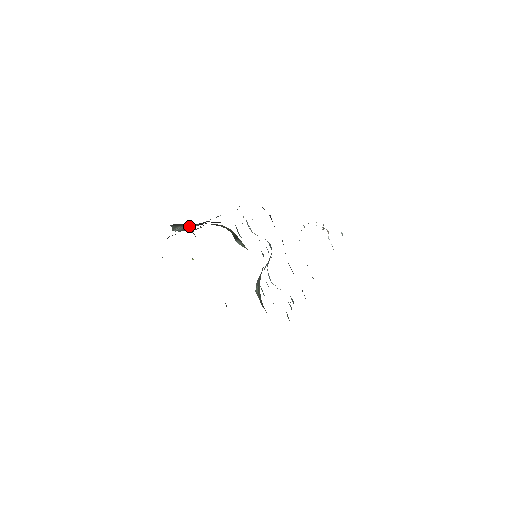
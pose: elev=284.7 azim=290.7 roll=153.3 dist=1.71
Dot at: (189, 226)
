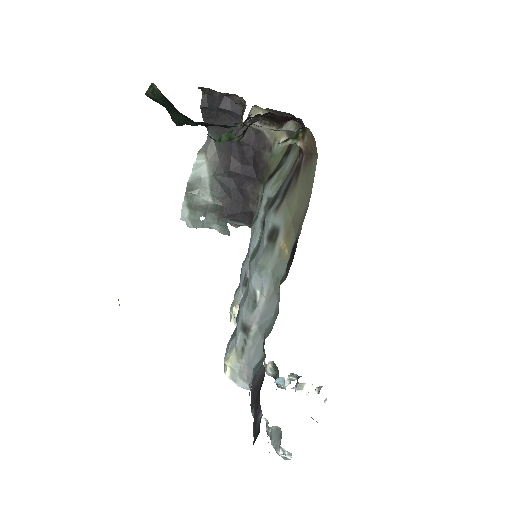
Dot at: (207, 180)
